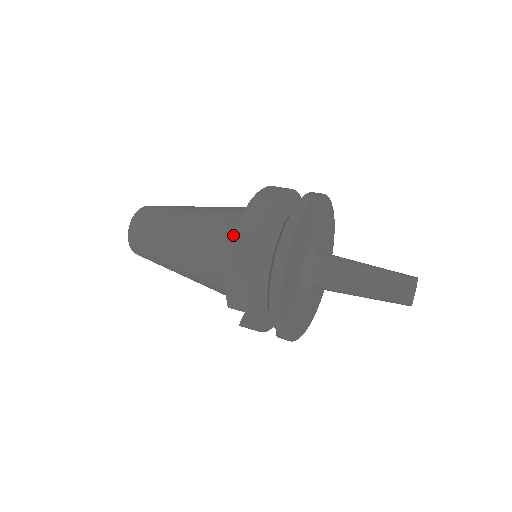
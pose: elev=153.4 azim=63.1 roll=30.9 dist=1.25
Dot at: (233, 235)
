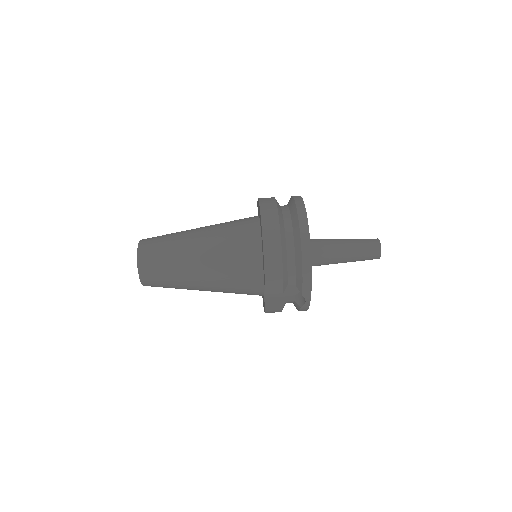
Dot at: (250, 239)
